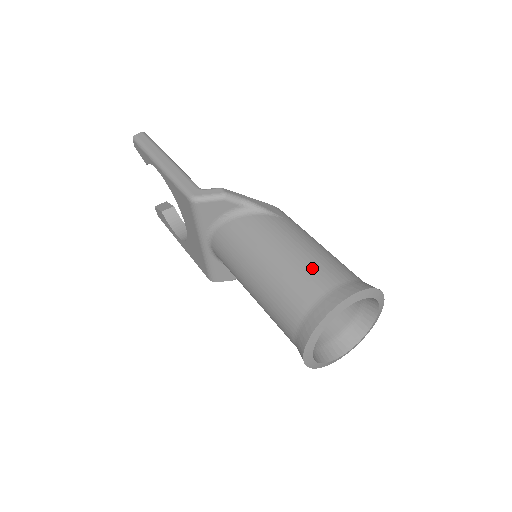
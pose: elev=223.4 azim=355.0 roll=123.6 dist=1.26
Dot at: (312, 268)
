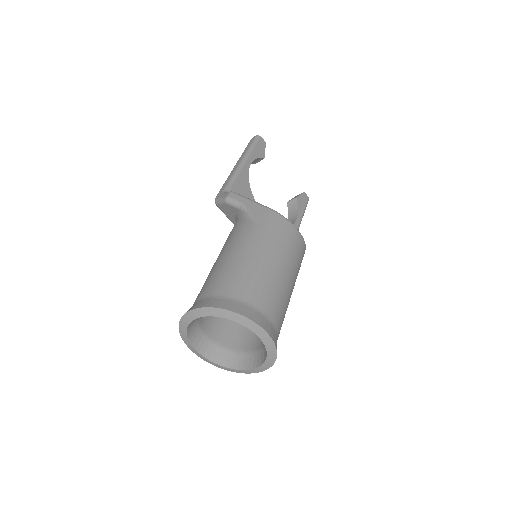
Dot at: (212, 276)
